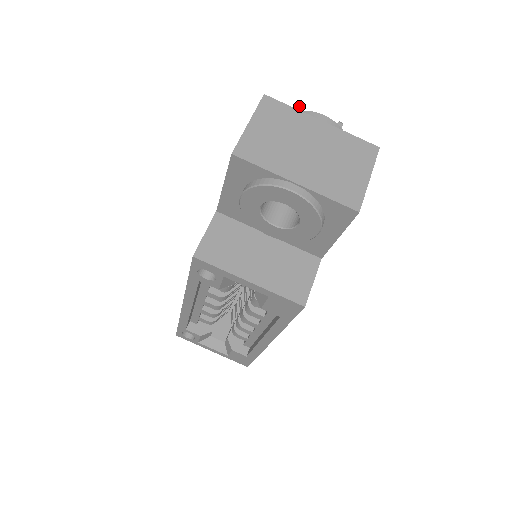
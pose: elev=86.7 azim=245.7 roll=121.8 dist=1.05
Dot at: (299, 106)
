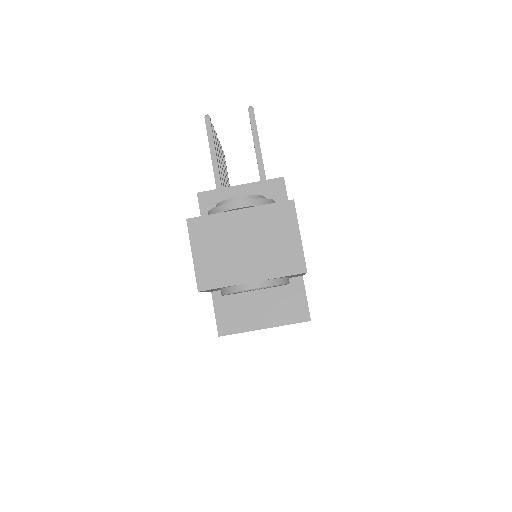
Dot at: (208, 119)
